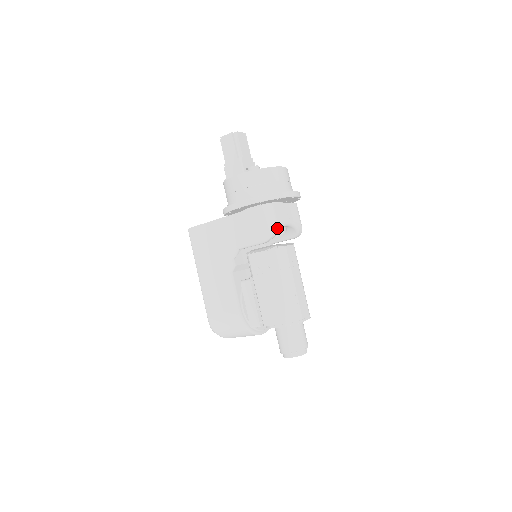
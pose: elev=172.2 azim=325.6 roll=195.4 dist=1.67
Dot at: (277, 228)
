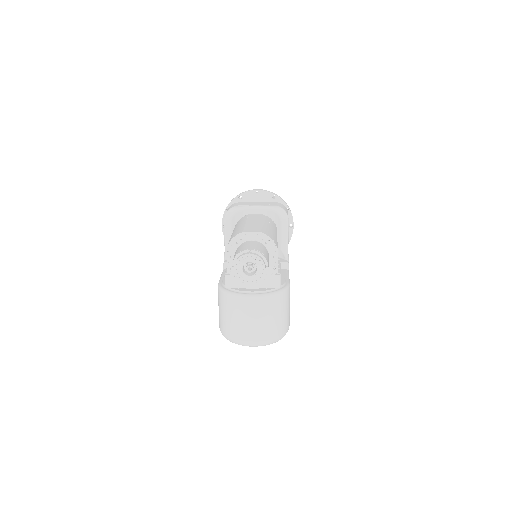
Dot at: (235, 207)
